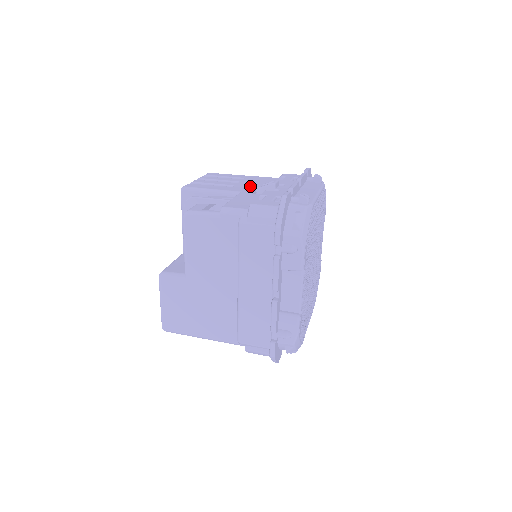
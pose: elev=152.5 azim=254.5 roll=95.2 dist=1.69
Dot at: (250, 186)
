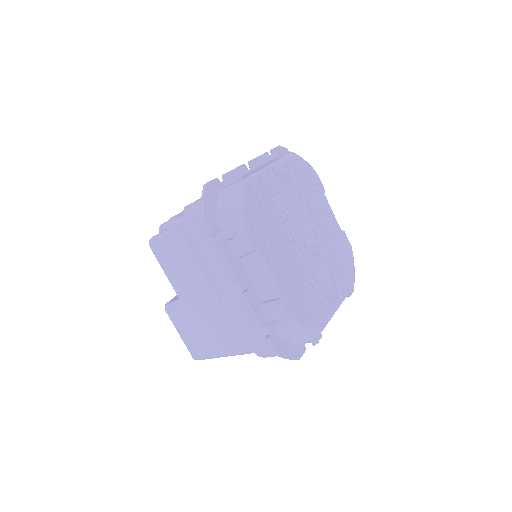
Dot at: occluded
